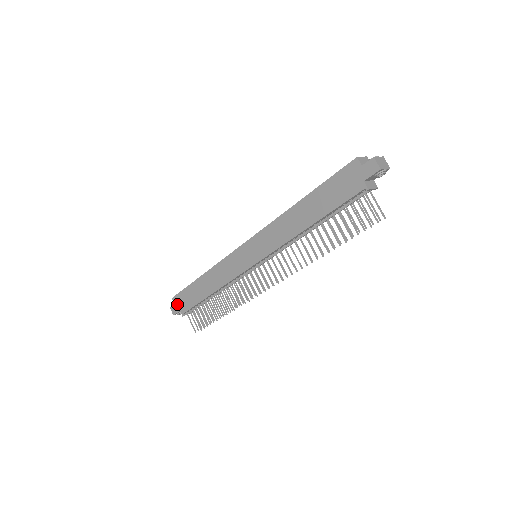
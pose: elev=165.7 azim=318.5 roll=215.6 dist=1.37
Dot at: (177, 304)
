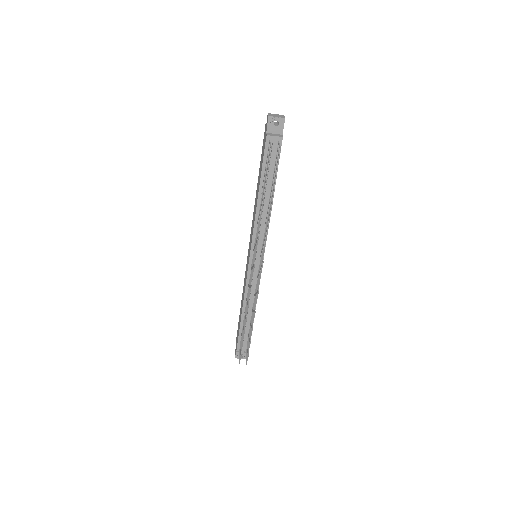
Dot at: (236, 344)
